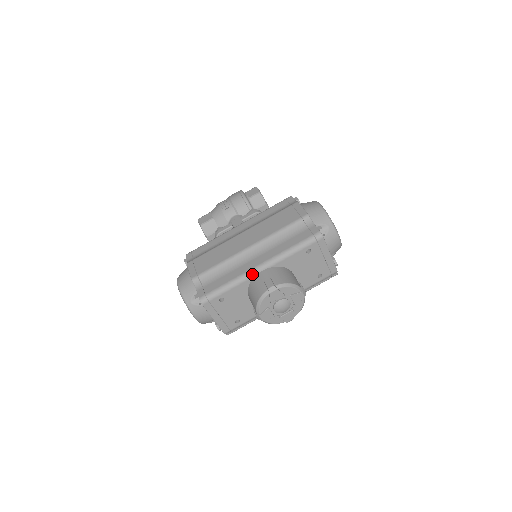
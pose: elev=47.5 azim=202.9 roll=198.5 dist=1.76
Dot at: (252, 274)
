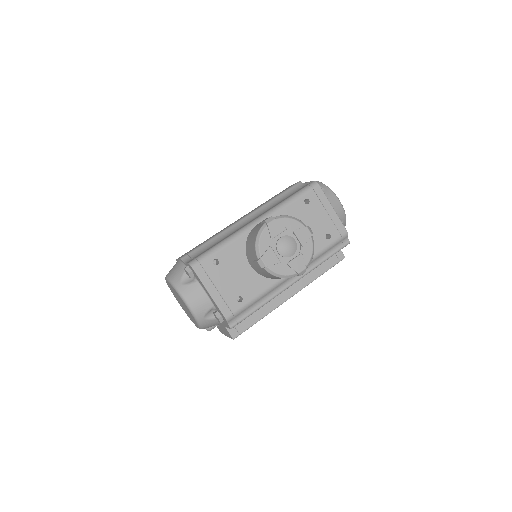
Dot at: (247, 228)
